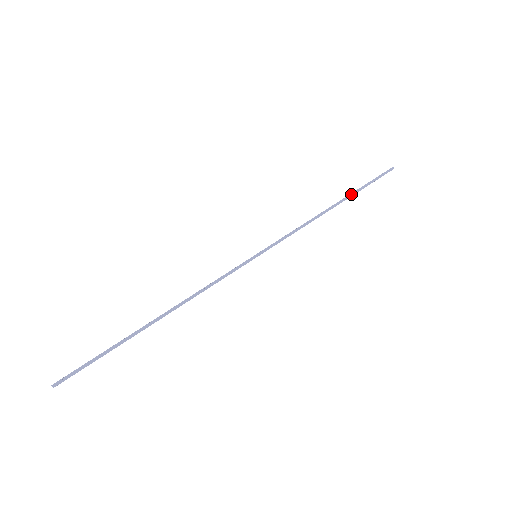
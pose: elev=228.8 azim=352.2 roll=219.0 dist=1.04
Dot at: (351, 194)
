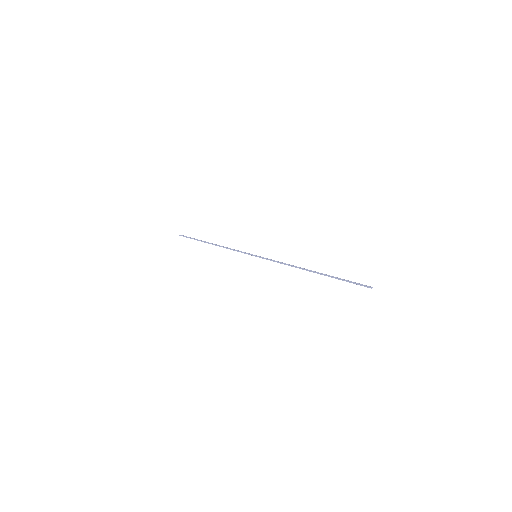
Dot at: (324, 275)
